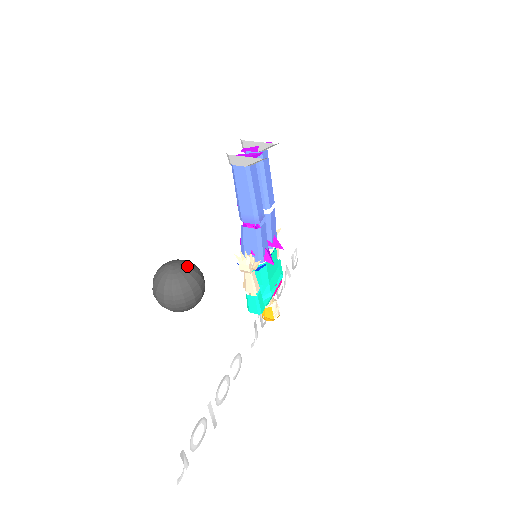
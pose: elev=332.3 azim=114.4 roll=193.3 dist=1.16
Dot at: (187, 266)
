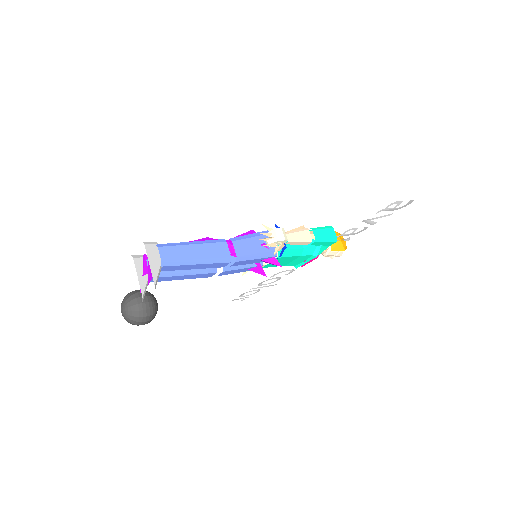
Dot at: (127, 316)
